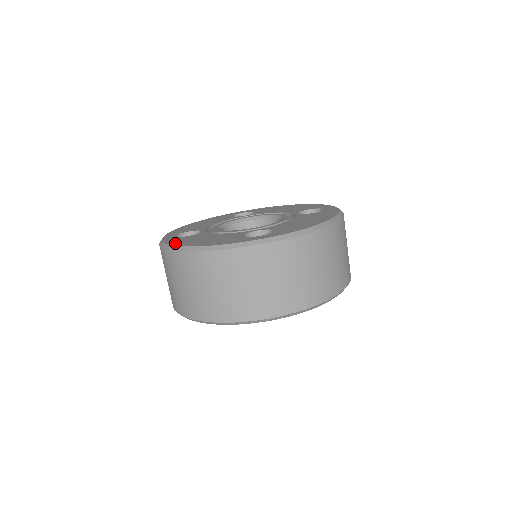
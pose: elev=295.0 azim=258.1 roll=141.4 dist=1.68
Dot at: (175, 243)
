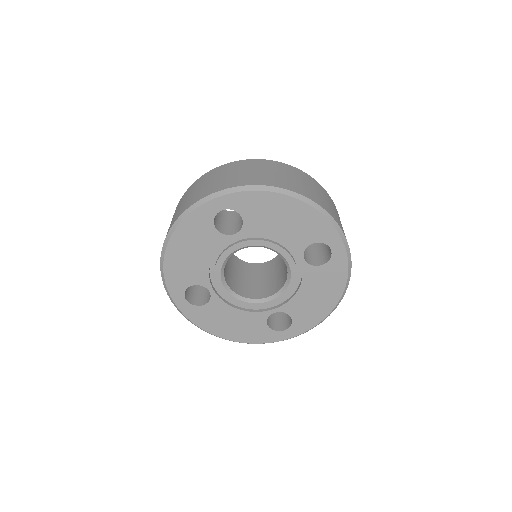
Dot at: (205, 327)
